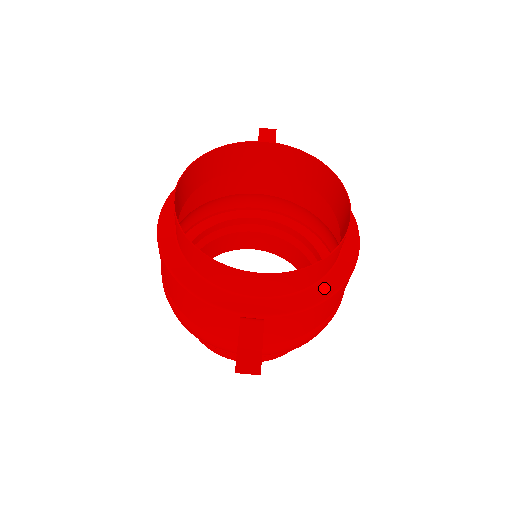
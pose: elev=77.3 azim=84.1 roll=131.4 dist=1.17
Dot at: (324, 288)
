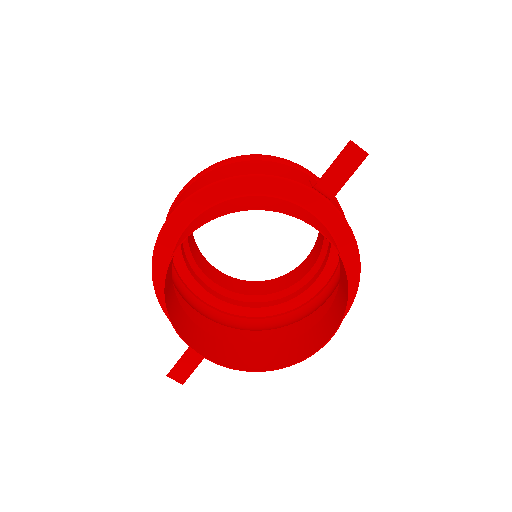
Dot at: occluded
